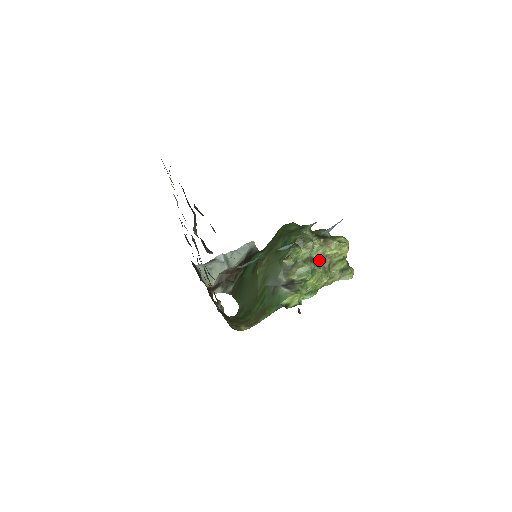
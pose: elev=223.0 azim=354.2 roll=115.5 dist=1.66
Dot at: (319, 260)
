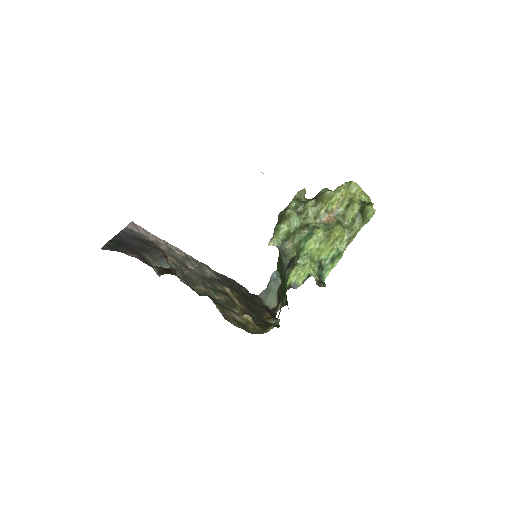
Dot at: (320, 222)
